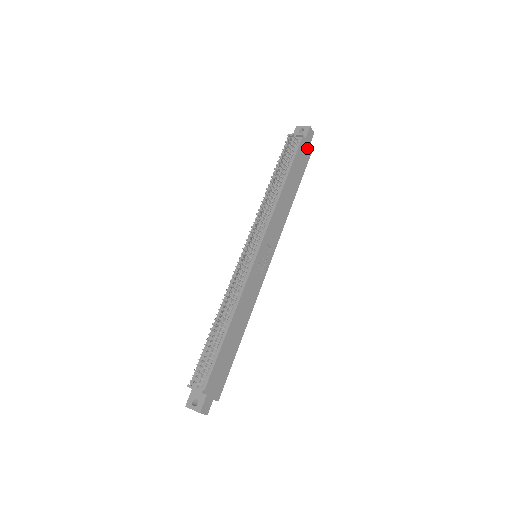
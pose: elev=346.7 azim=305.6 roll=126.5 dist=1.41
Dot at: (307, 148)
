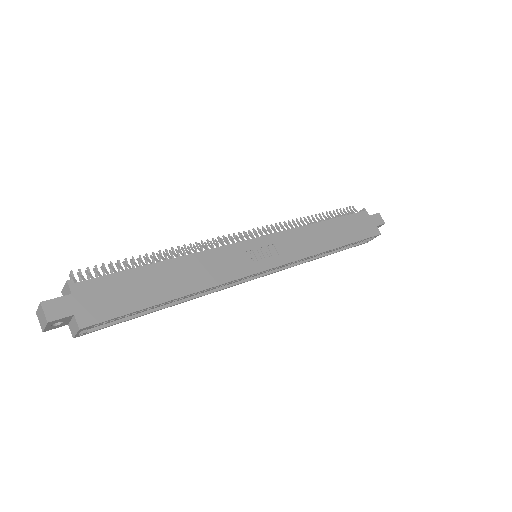
Dot at: (370, 226)
